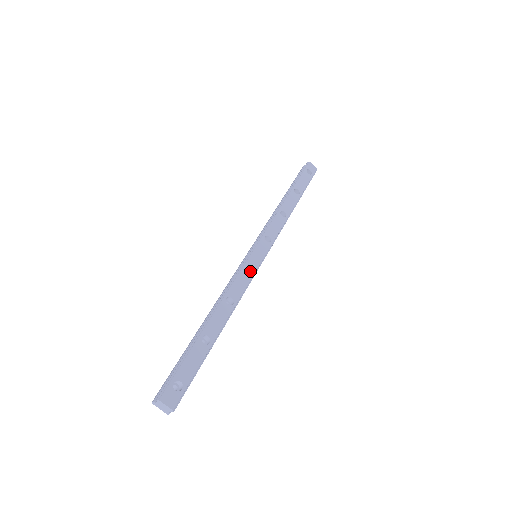
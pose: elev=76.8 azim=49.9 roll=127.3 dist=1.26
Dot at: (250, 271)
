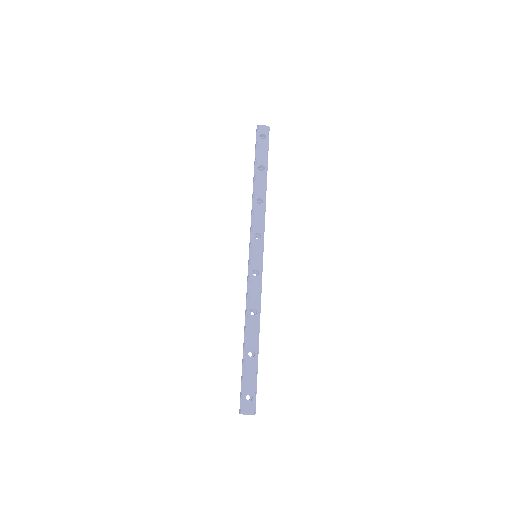
Dot at: (257, 273)
